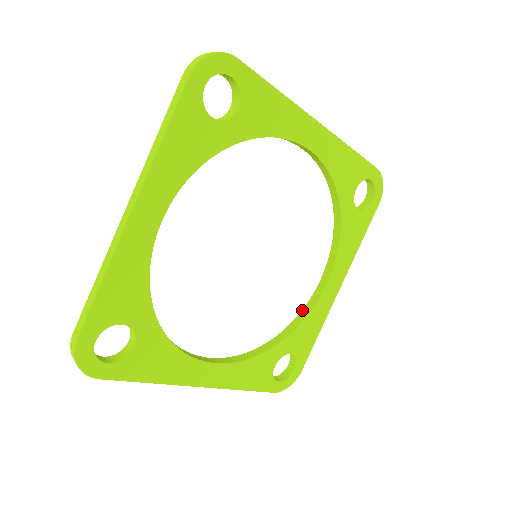
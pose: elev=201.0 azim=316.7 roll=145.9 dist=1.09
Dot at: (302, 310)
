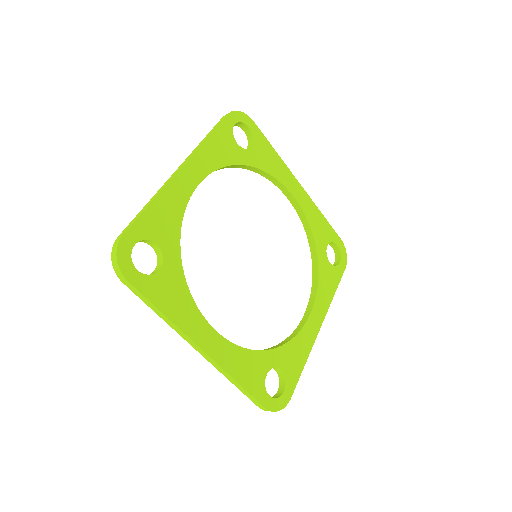
Dot at: (290, 335)
